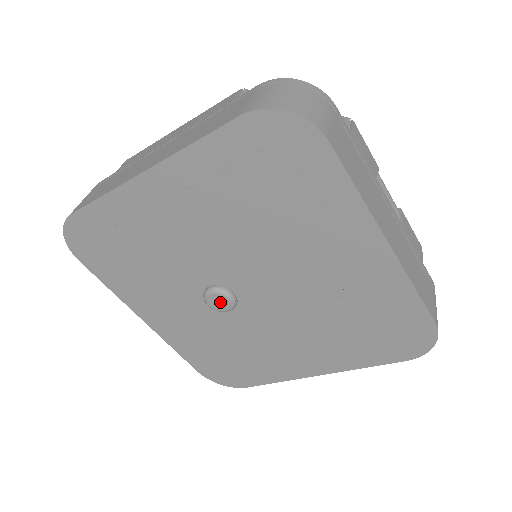
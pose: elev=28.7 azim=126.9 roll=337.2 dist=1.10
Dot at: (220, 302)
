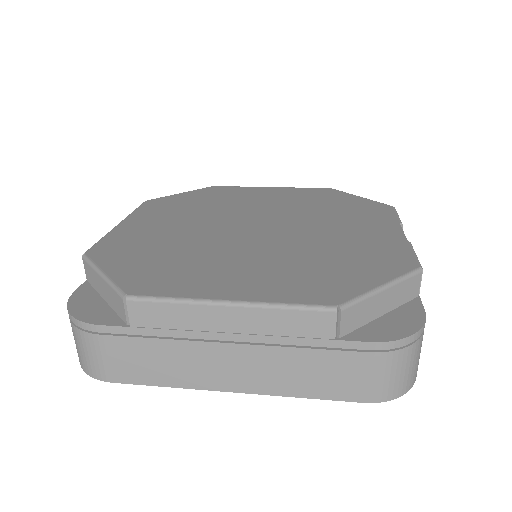
Dot at: occluded
